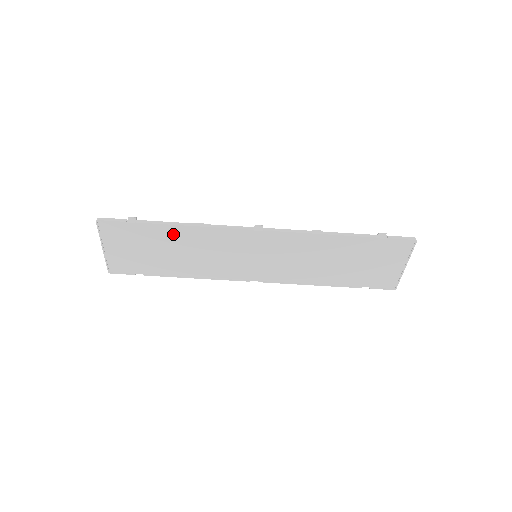
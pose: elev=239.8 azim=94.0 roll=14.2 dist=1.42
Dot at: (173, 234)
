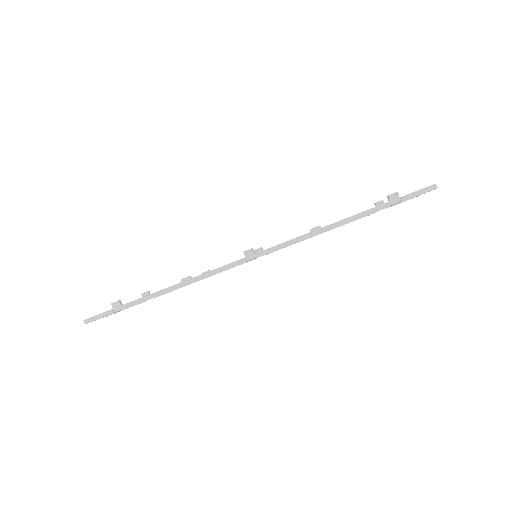
Dot at: occluded
